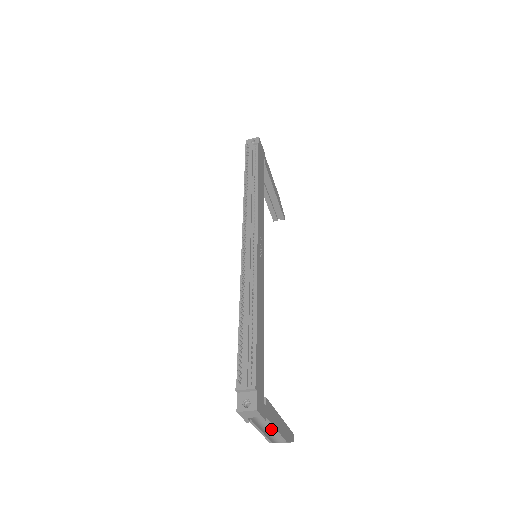
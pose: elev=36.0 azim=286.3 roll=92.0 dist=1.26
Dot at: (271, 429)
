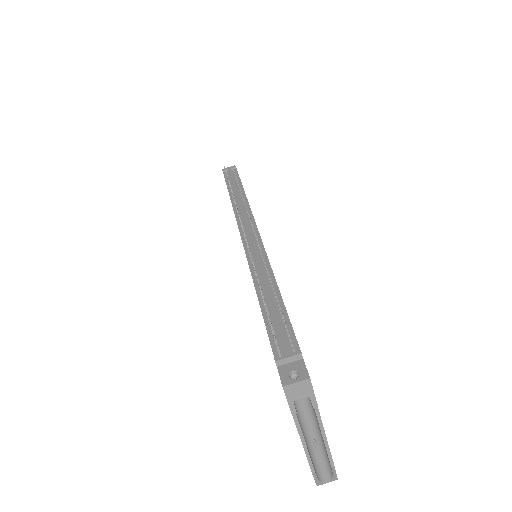
Dot at: (313, 449)
